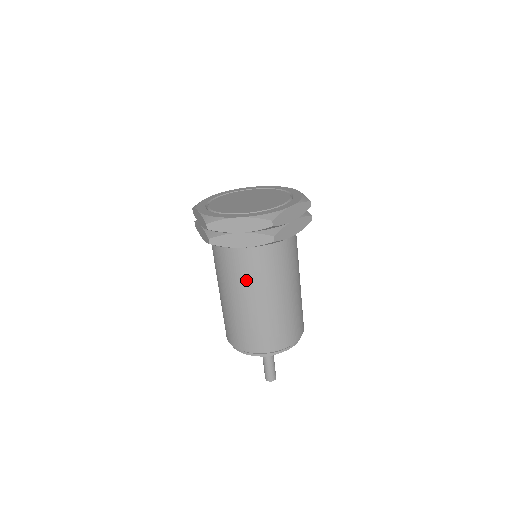
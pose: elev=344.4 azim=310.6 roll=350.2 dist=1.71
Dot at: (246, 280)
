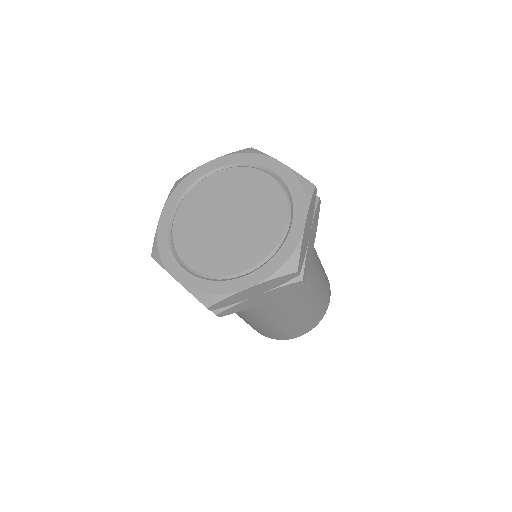
Dot at: occluded
